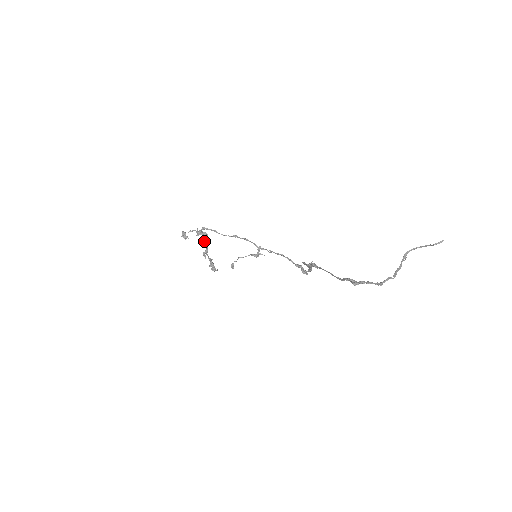
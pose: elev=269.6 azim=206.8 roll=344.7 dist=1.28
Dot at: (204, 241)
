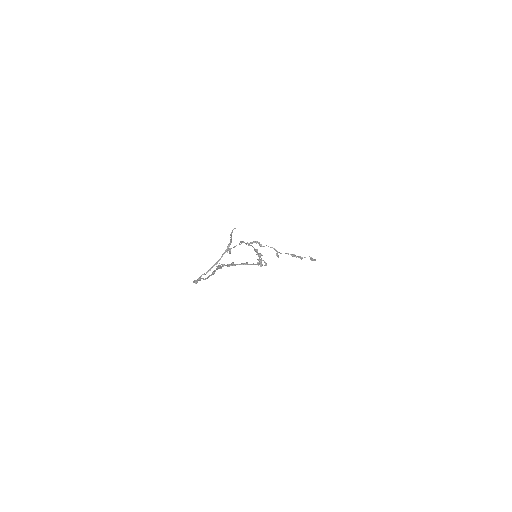
Dot at: occluded
